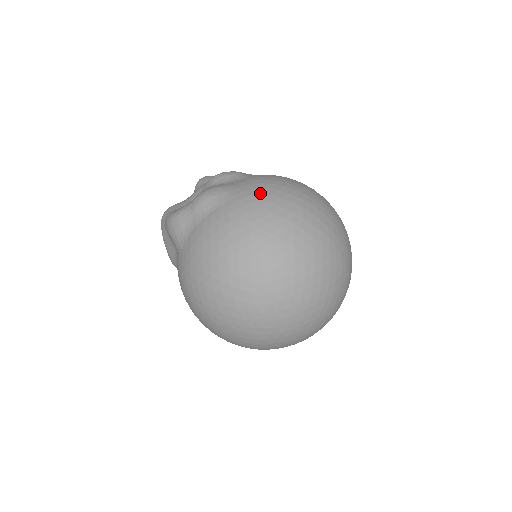
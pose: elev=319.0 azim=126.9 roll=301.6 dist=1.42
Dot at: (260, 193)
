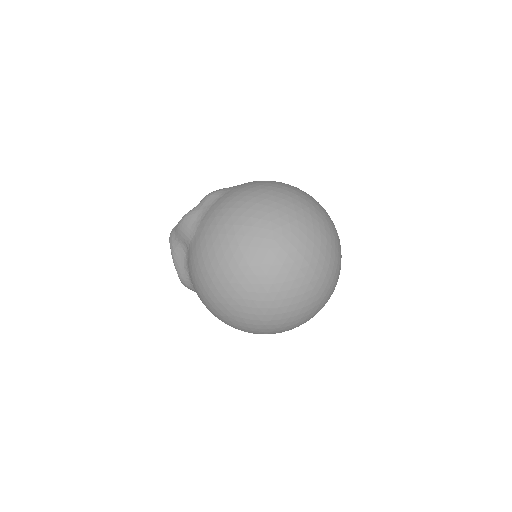
Dot at: (257, 181)
